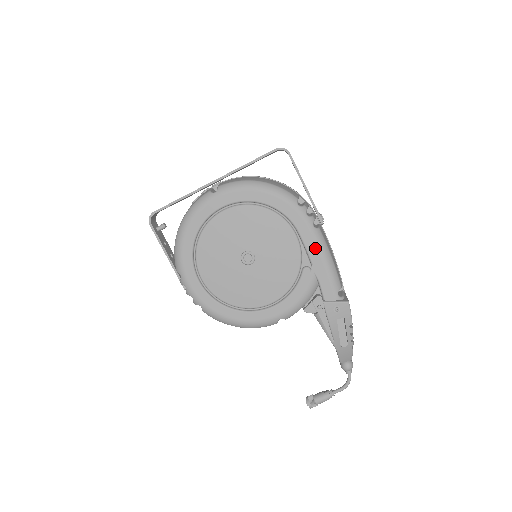
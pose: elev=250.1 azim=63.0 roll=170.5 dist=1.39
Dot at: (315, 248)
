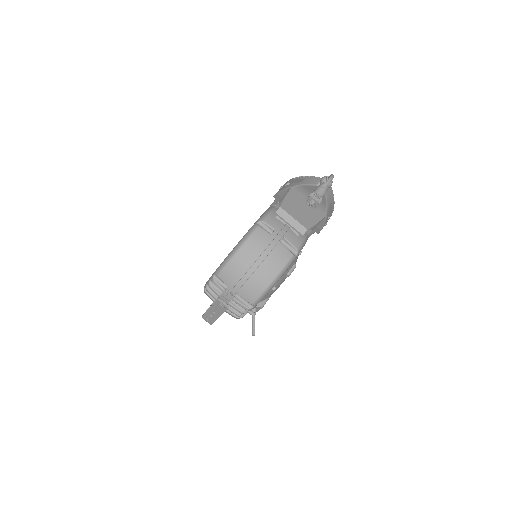
Dot at: occluded
